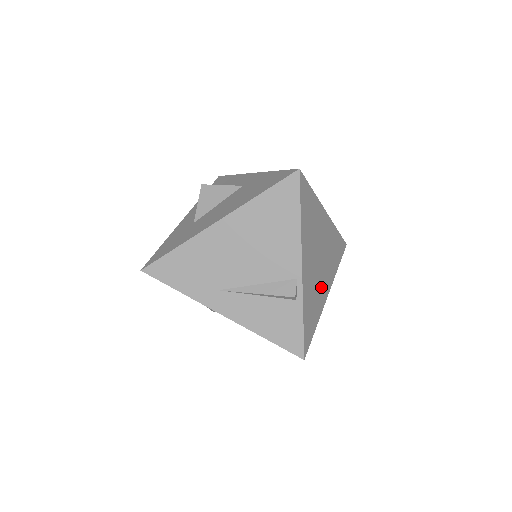
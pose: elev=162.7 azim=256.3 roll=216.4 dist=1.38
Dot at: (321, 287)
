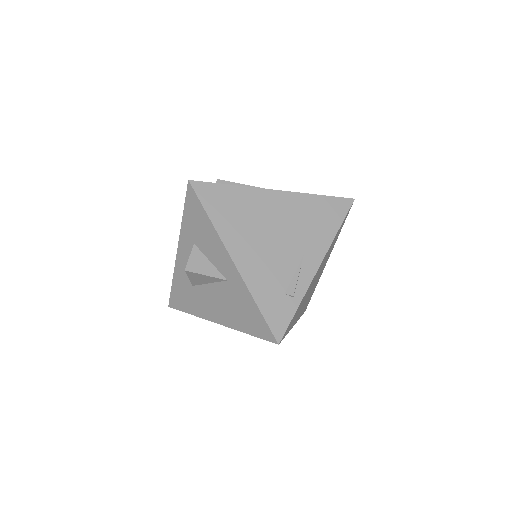
Dot at: occluded
